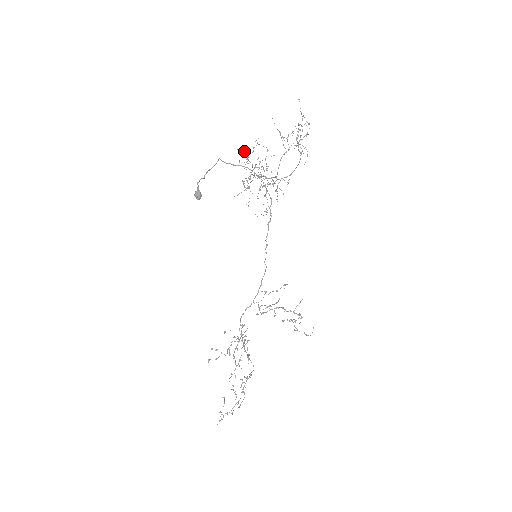
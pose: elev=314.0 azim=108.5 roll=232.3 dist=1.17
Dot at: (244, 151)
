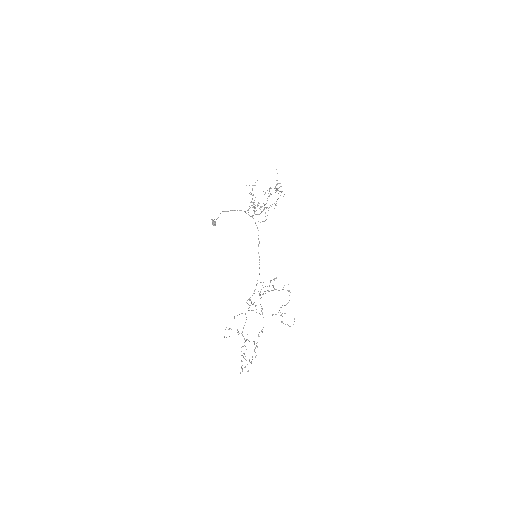
Dot at: occluded
